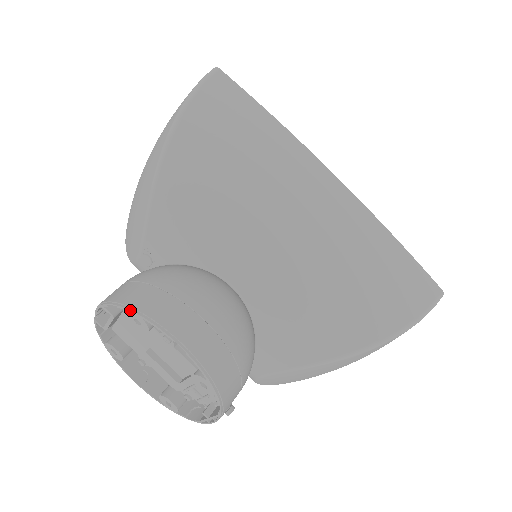
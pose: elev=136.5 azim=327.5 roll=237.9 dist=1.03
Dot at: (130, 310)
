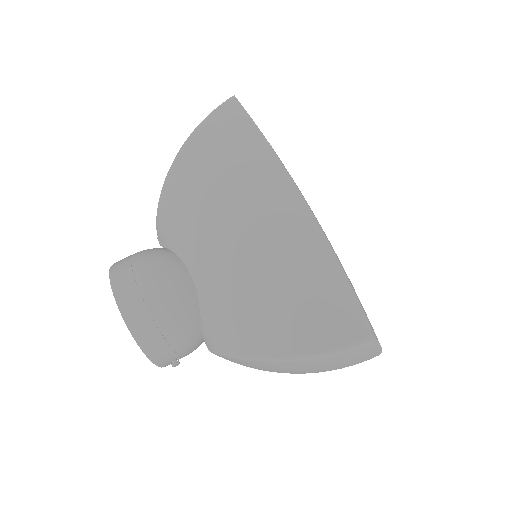
Dot at: (109, 273)
